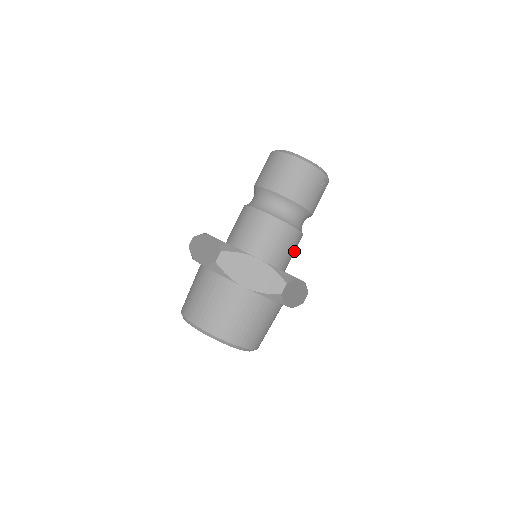
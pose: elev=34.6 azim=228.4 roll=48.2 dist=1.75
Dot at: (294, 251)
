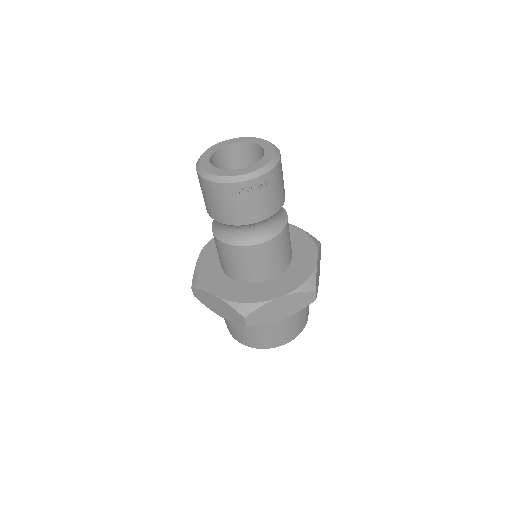
Dot at: (276, 255)
